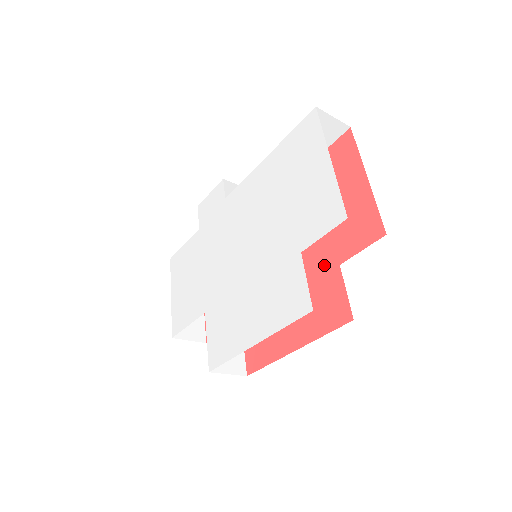
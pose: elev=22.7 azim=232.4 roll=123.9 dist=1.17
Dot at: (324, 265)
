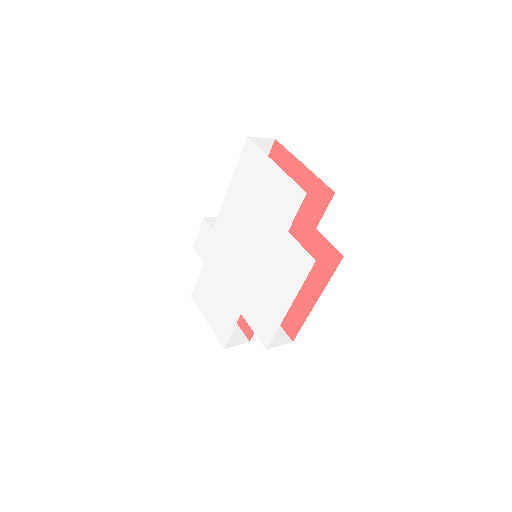
Dot at: (306, 235)
